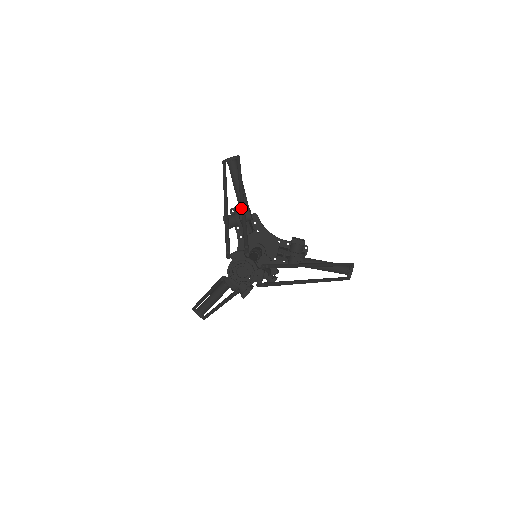
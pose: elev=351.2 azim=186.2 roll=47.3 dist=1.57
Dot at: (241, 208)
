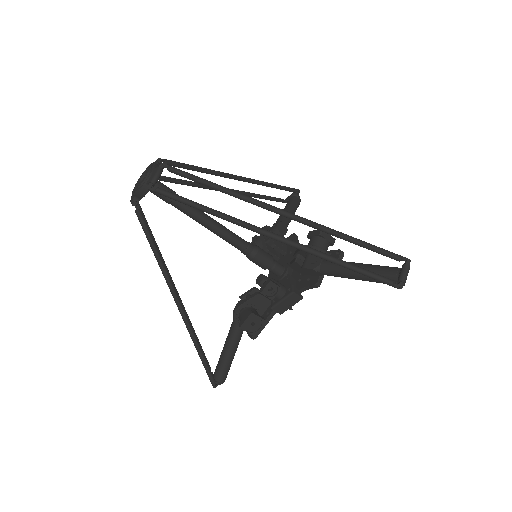
Dot at: (222, 174)
